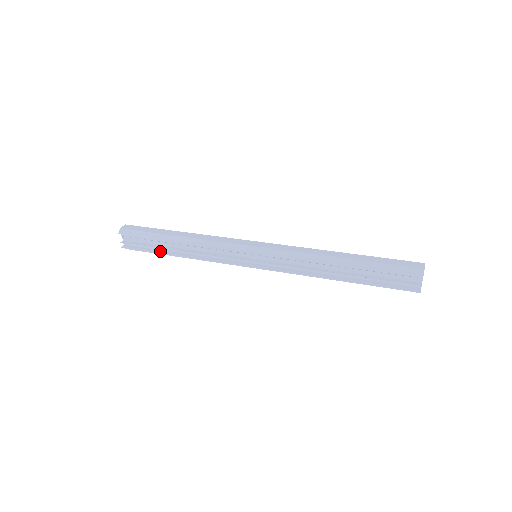
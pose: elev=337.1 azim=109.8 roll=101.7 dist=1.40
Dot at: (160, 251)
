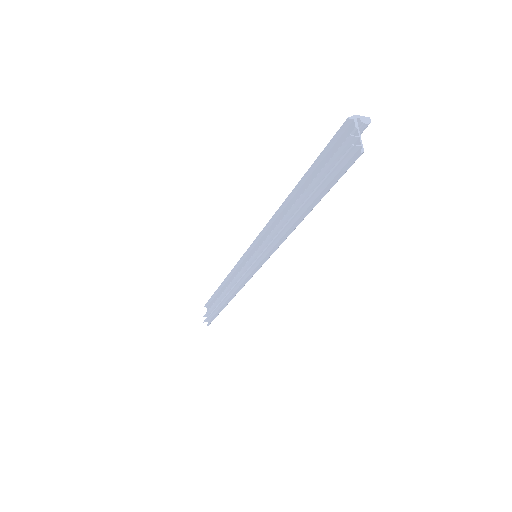
Dot at: (217, 308)
